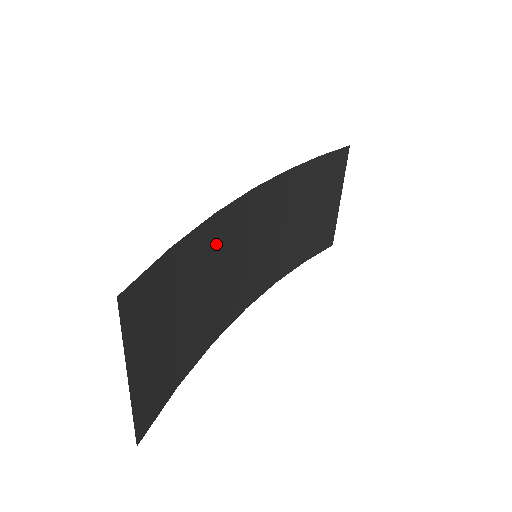
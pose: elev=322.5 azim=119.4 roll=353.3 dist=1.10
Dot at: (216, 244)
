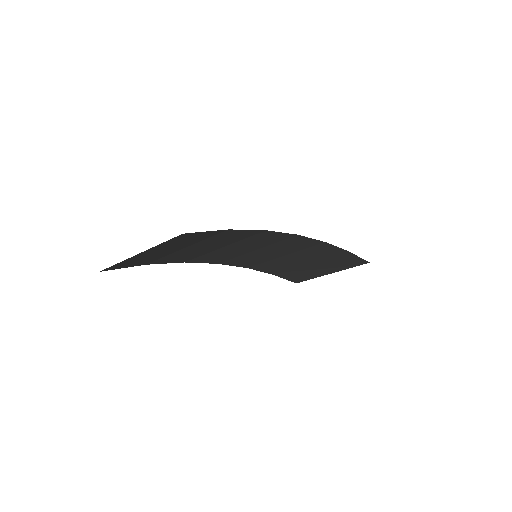
Dot at: (248, 238)
